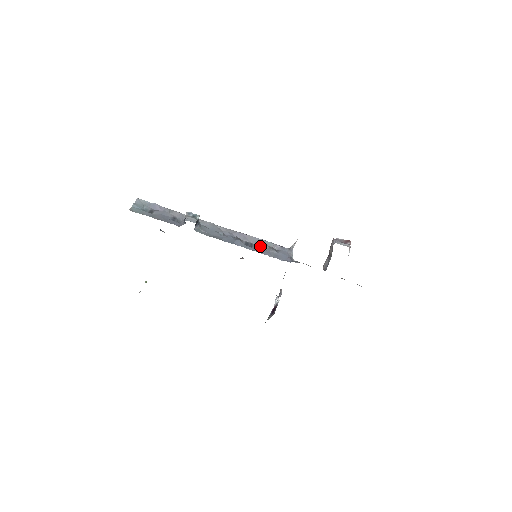
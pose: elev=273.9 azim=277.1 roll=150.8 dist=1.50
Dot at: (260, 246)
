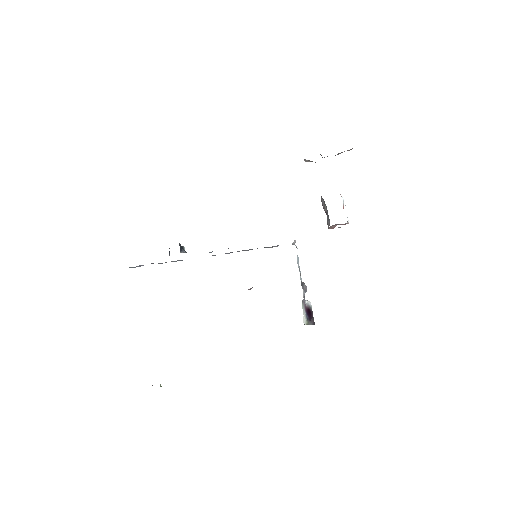
Dot at: occluded
